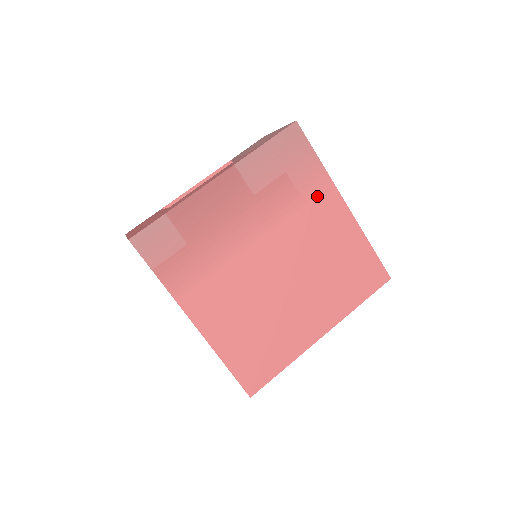
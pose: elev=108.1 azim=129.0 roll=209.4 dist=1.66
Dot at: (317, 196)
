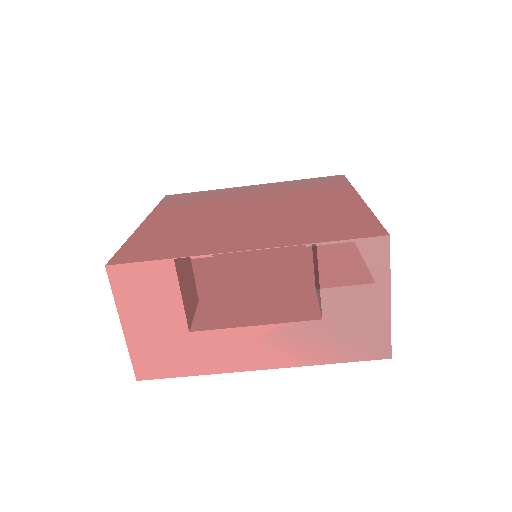
Dot at: occluded
